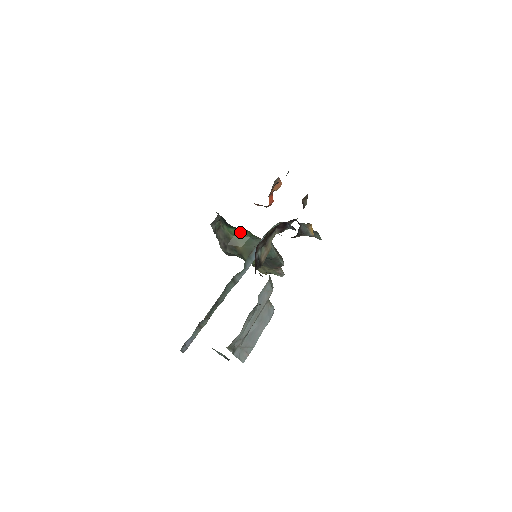
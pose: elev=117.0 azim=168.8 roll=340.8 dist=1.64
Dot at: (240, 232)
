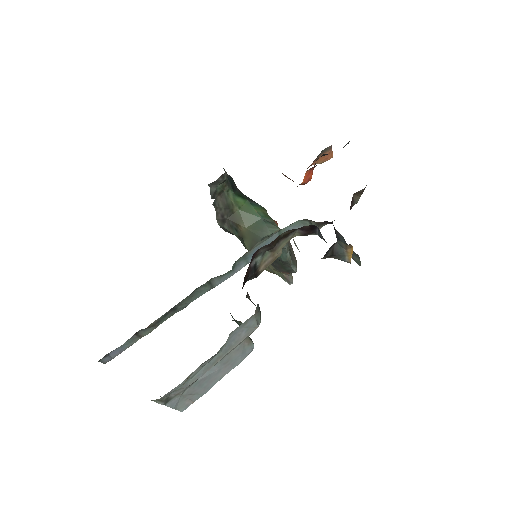
Dot at: (250, 206)
